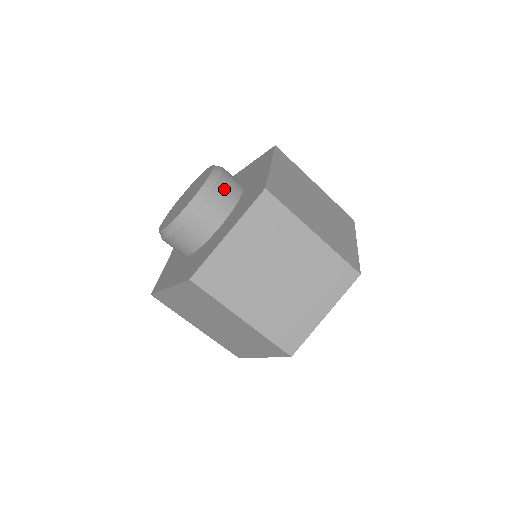
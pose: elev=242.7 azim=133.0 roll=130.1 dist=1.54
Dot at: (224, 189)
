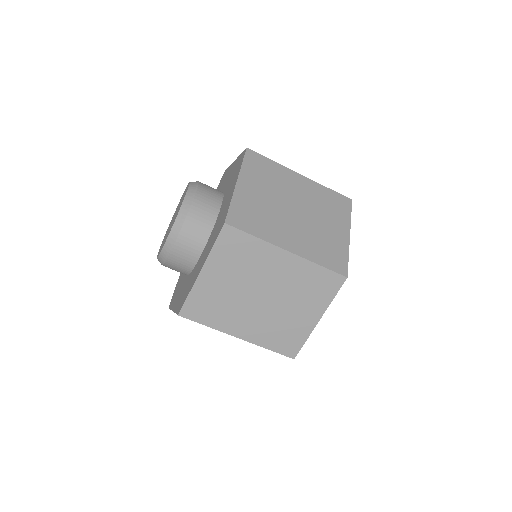
Dot at: (207, 186)
